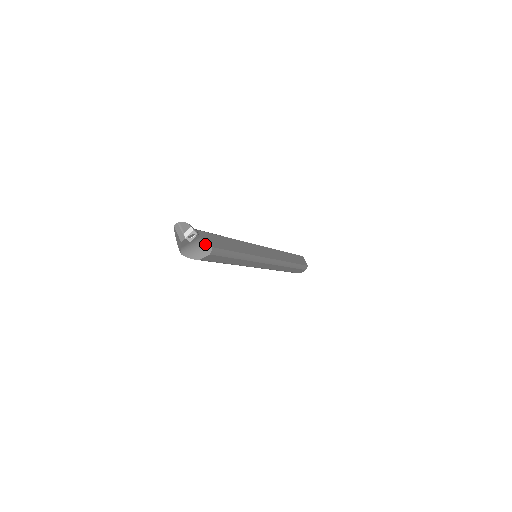
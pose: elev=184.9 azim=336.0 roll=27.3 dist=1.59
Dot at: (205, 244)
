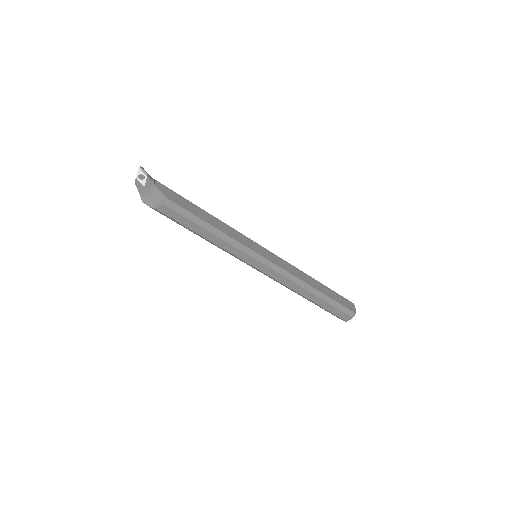
Dot at: (160, 193)
